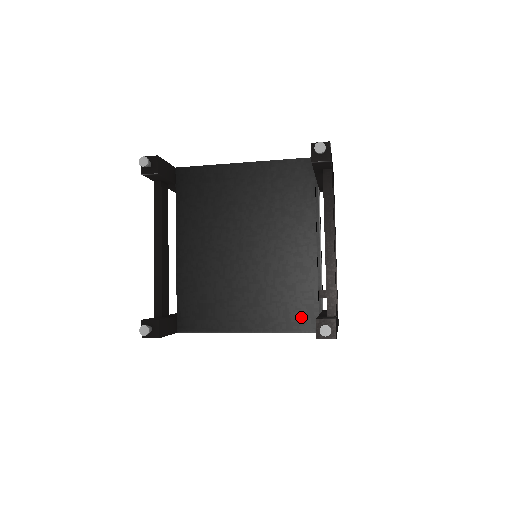
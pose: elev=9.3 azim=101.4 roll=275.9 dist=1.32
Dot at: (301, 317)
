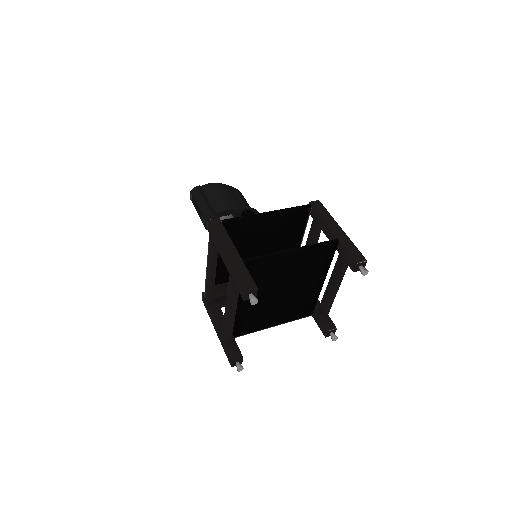
Dot at: (305, 313)
